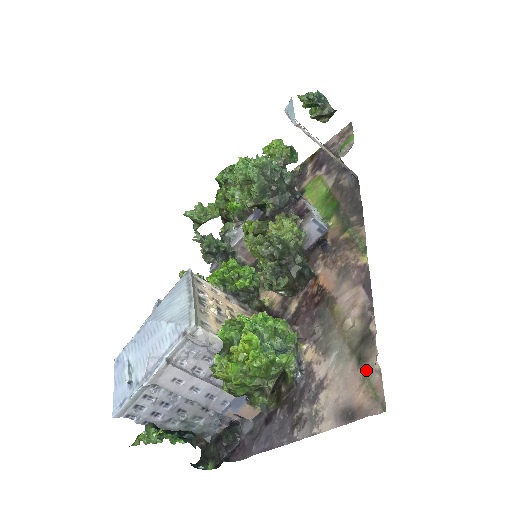
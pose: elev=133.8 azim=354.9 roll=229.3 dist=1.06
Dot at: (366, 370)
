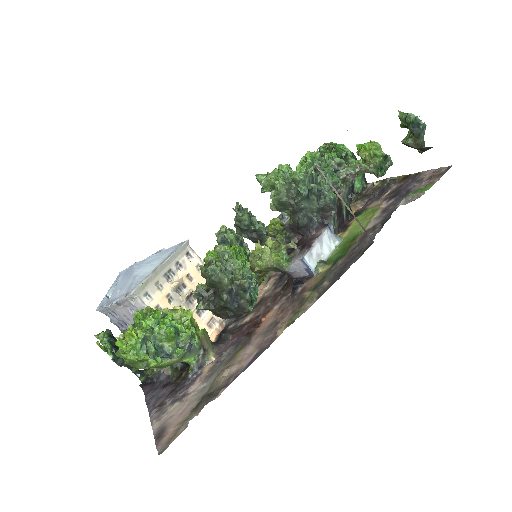
Dot at: (189, 417)
